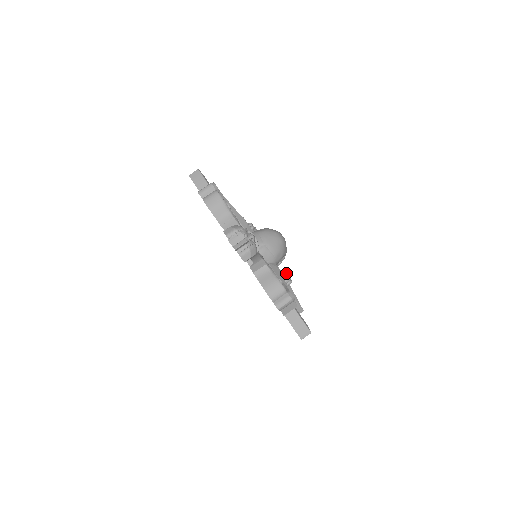
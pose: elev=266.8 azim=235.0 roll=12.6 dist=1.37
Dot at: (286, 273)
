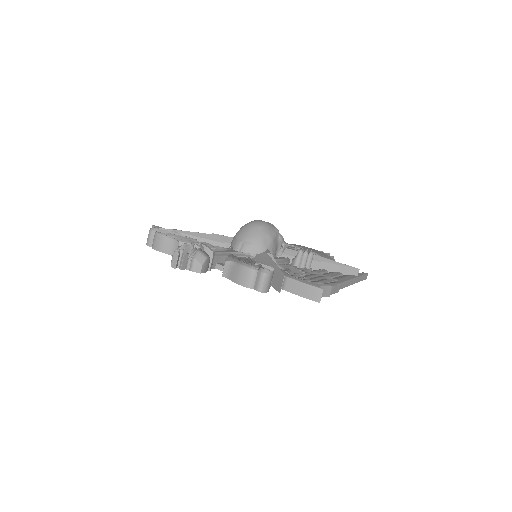
Dot at: (301, 249)
